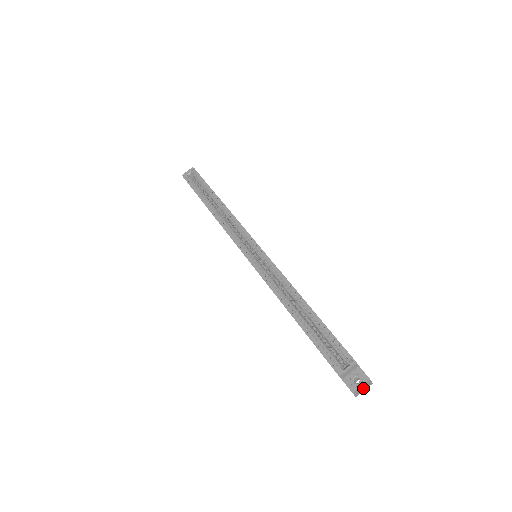
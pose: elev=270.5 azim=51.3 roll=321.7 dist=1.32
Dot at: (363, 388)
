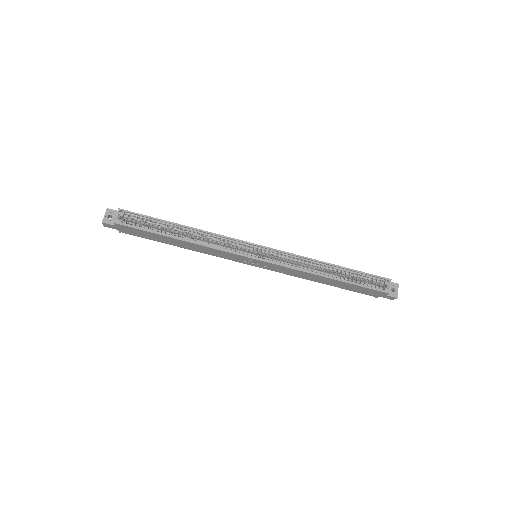
Dot at: occluded
